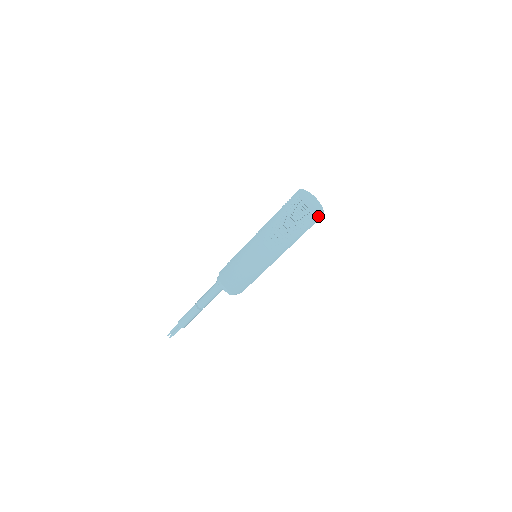
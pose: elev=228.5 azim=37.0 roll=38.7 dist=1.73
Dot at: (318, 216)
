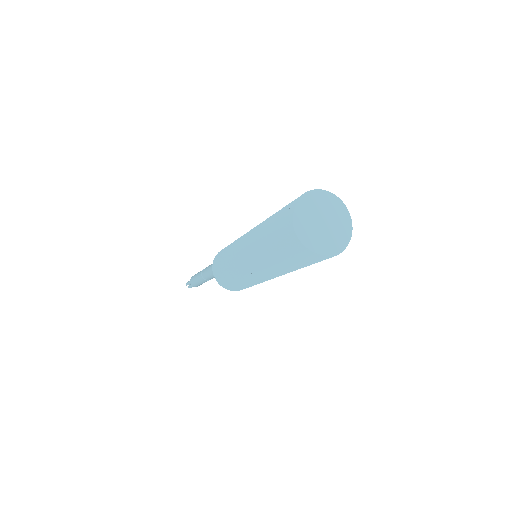
Dot at: (336, 254)
